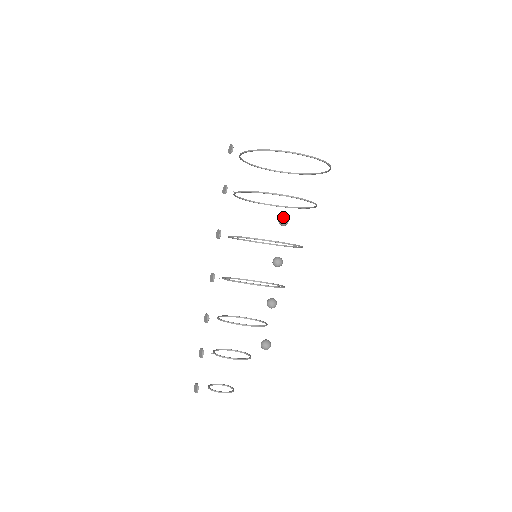
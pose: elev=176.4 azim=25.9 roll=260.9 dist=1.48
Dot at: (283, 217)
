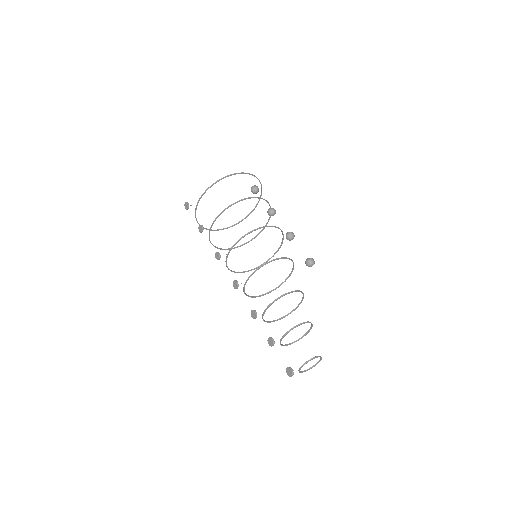
Dot at: (253, 186)
